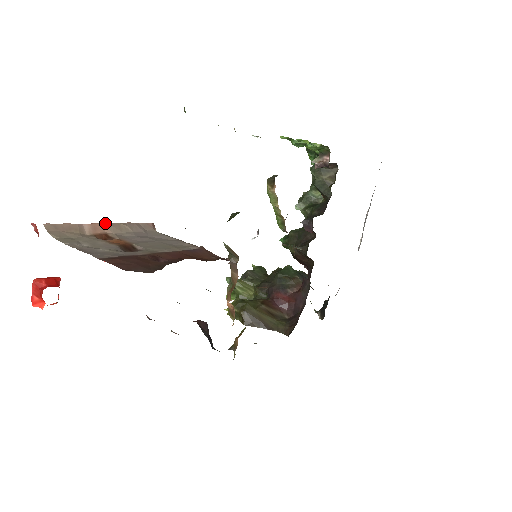
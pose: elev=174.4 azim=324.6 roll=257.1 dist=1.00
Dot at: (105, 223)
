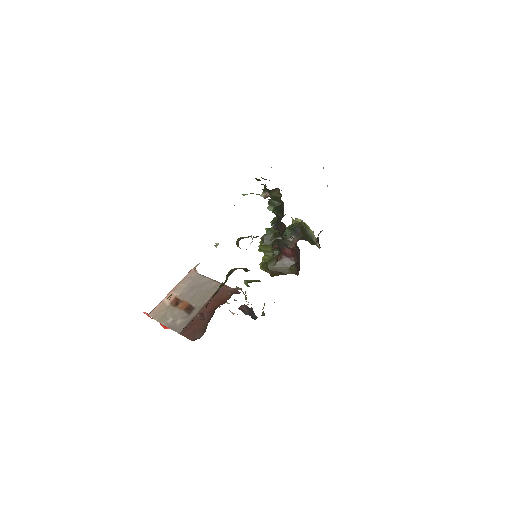
Dot at: (172, 290)
